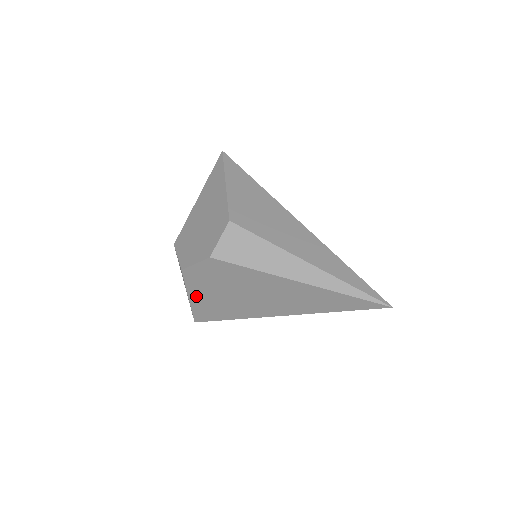
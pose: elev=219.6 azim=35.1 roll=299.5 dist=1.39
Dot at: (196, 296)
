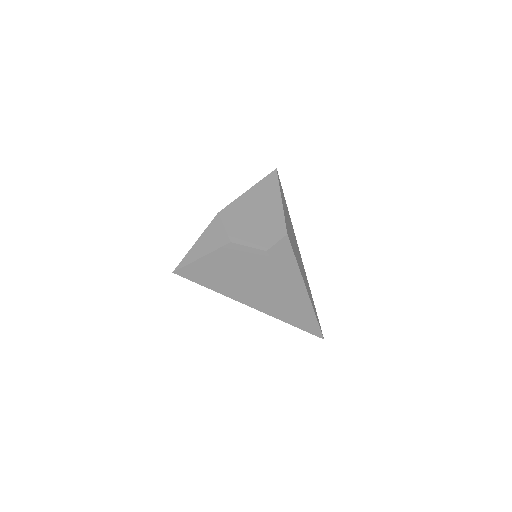
Dot at: (210, 261)
